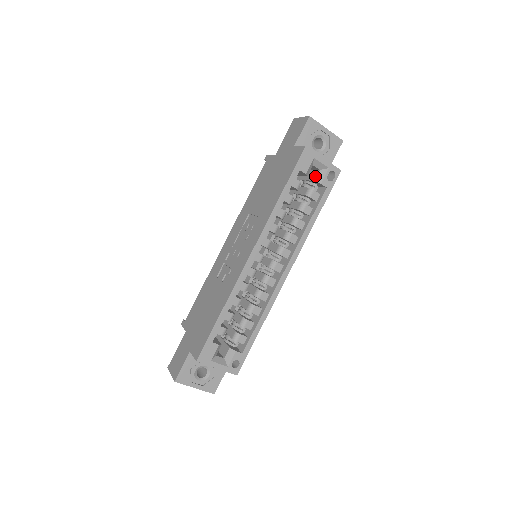
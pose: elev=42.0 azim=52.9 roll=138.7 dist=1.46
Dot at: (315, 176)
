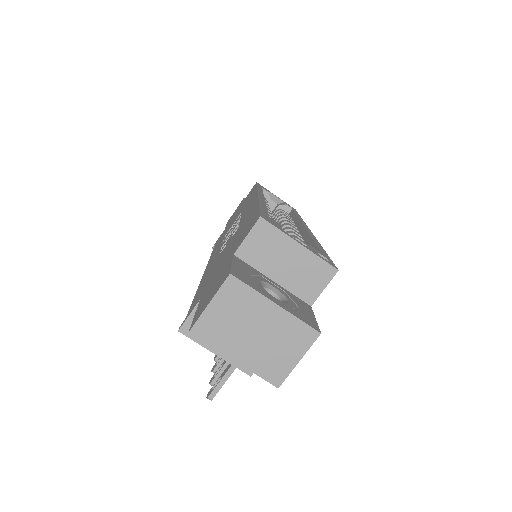
Dot at: (276, 207)
